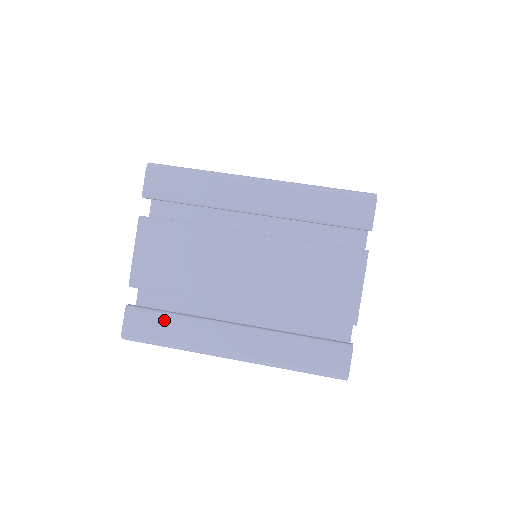
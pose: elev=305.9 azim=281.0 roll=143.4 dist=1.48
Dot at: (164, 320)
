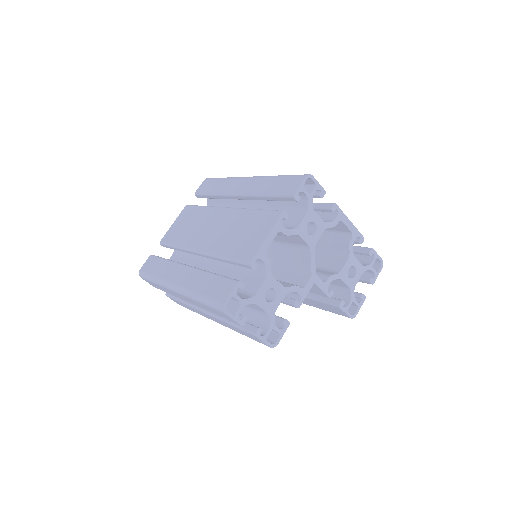
Dot at: (160, 262)
